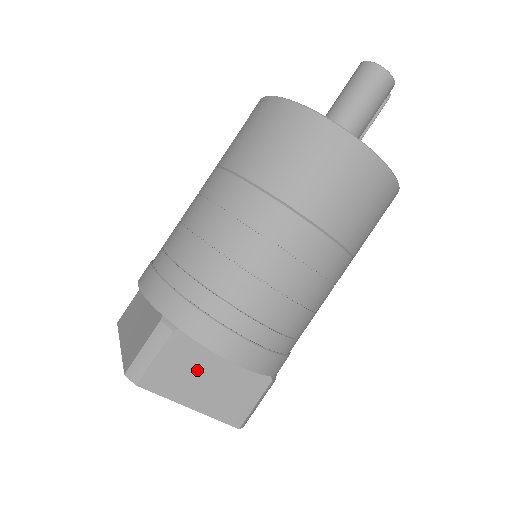
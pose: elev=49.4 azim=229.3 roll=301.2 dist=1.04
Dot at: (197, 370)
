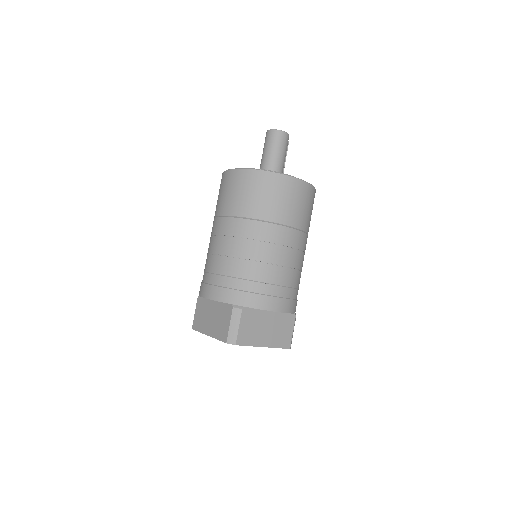
Dot at: (260, 325)
